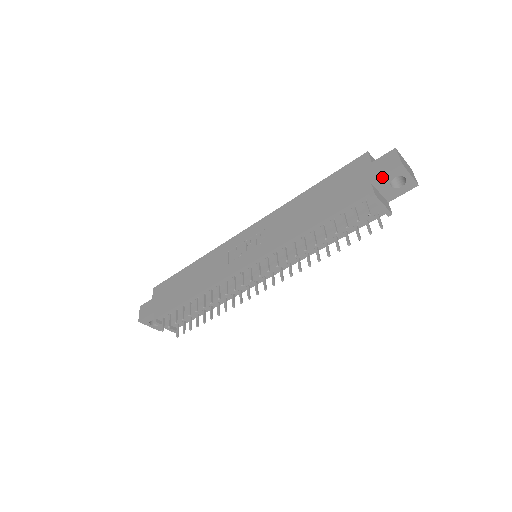
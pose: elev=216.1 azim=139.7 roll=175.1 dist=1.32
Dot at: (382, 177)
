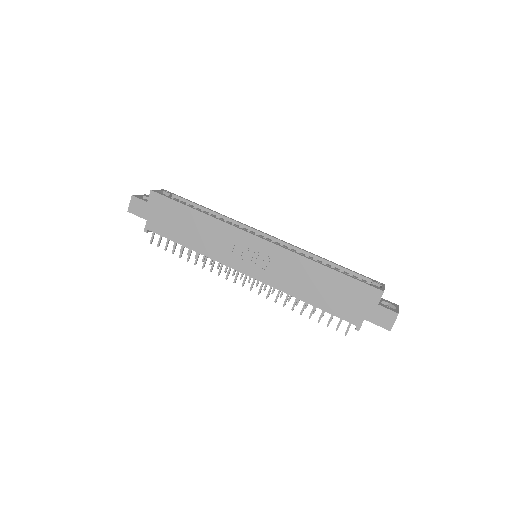
Dot at: (373, 323)
